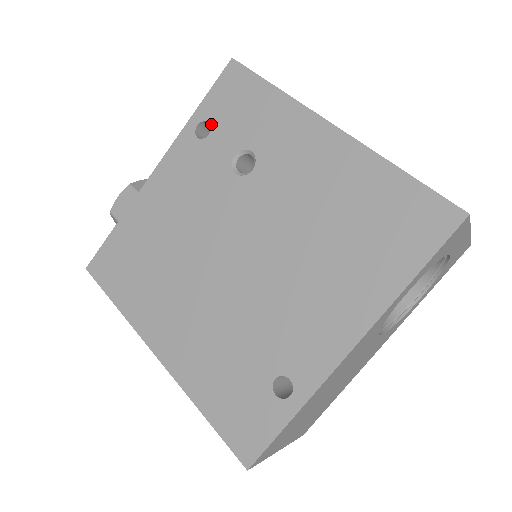
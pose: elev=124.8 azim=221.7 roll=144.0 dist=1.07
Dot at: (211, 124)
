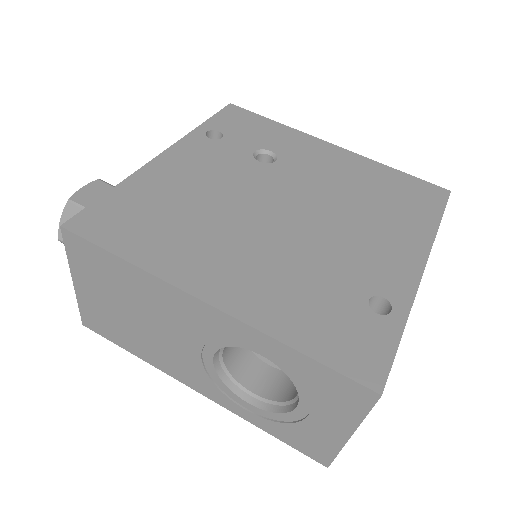
Dot at: (222, 132)
